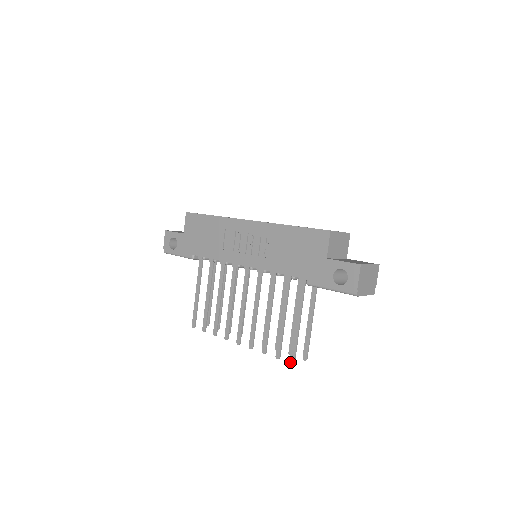
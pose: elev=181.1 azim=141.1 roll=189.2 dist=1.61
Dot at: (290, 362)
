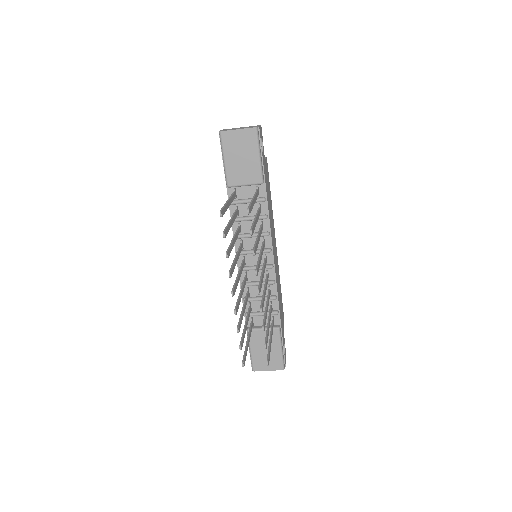
Dot at: occluded
